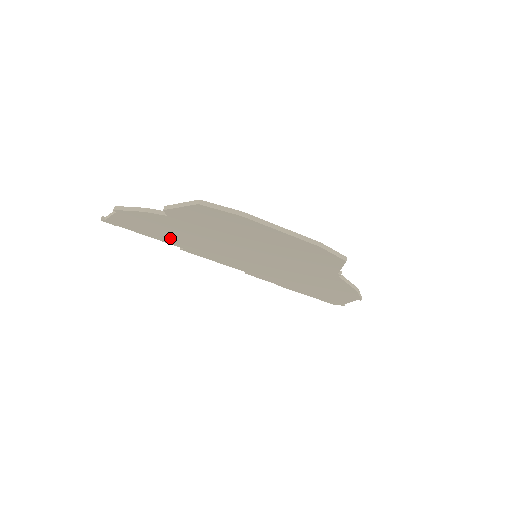
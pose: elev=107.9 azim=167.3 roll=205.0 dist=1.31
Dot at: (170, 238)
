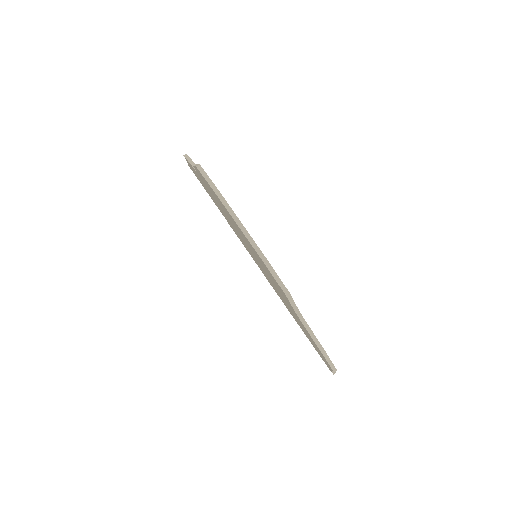
Dot at: (216, 204)
